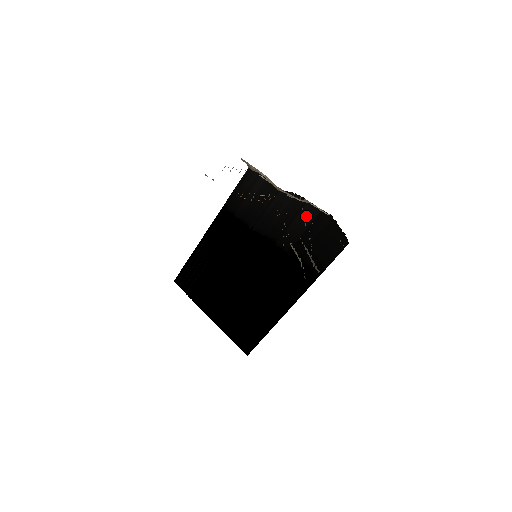
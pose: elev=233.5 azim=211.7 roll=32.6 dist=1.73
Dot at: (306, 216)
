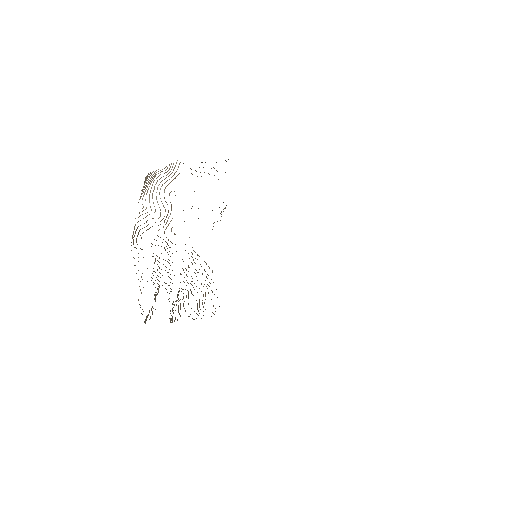
Dot at: occluded
